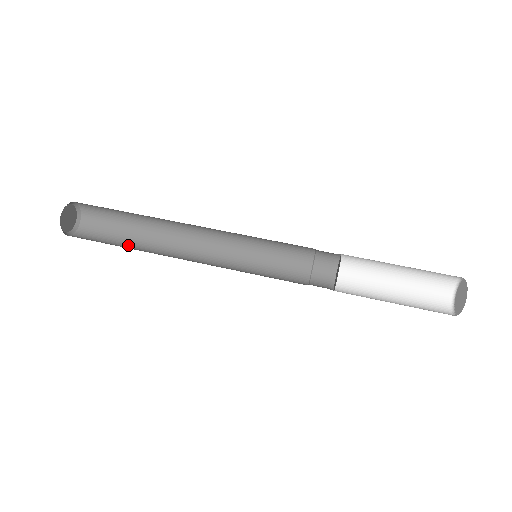
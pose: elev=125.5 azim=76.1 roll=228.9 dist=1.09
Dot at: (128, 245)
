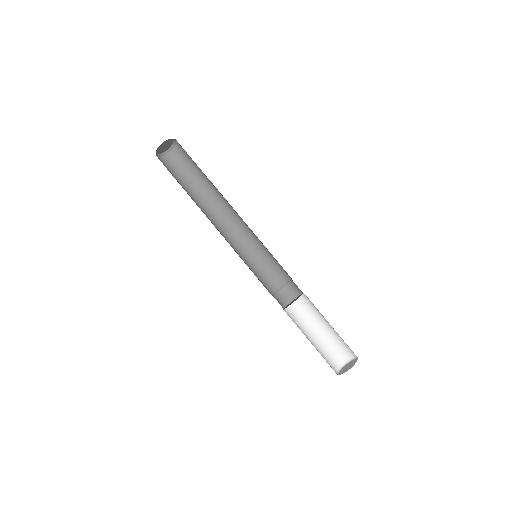
Dot at: (201, 180)
